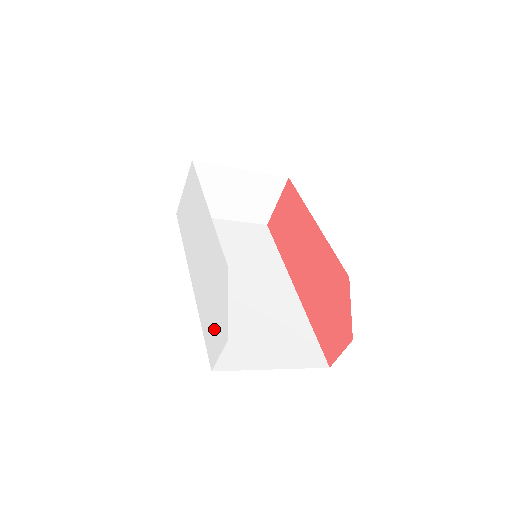
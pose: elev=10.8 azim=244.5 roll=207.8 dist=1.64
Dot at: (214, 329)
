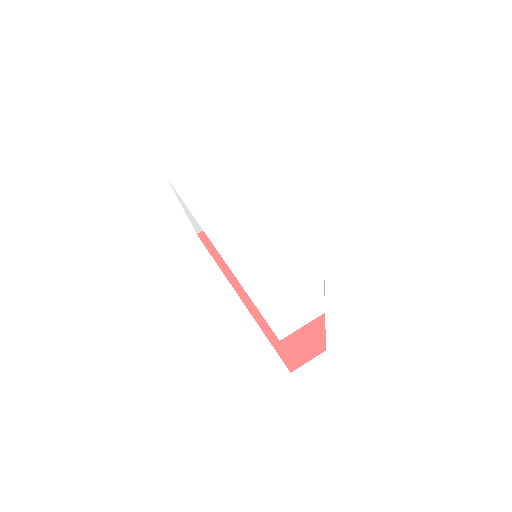
Dot at: (288, 302)
